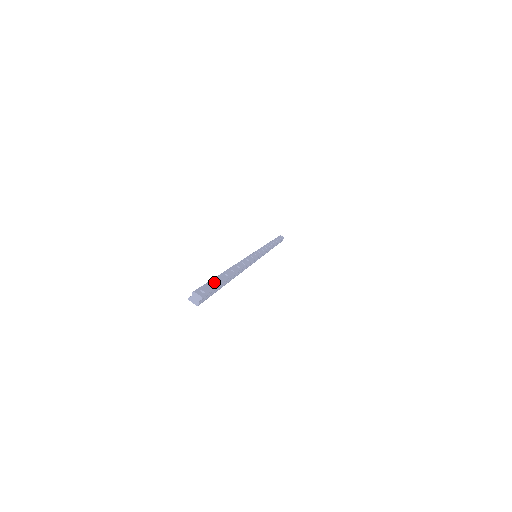
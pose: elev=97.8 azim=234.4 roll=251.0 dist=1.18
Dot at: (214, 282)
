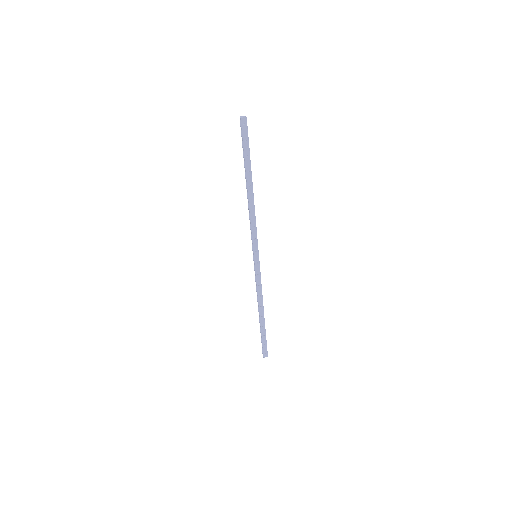
Dot at: (244, 146)
